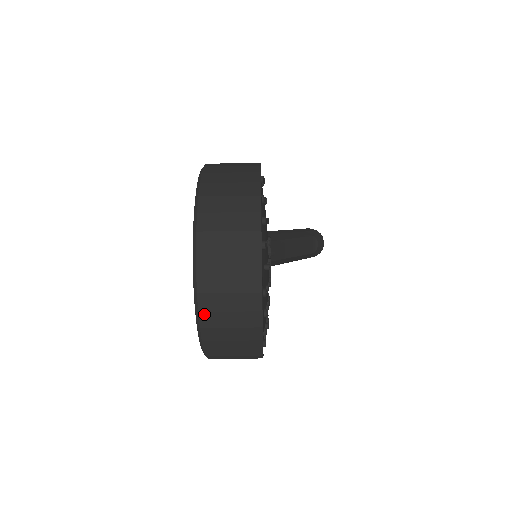
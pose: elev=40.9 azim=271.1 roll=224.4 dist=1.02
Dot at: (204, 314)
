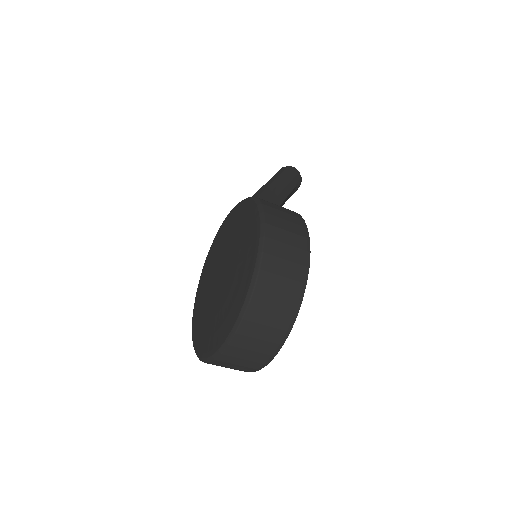
Dot at: (218, 361)
